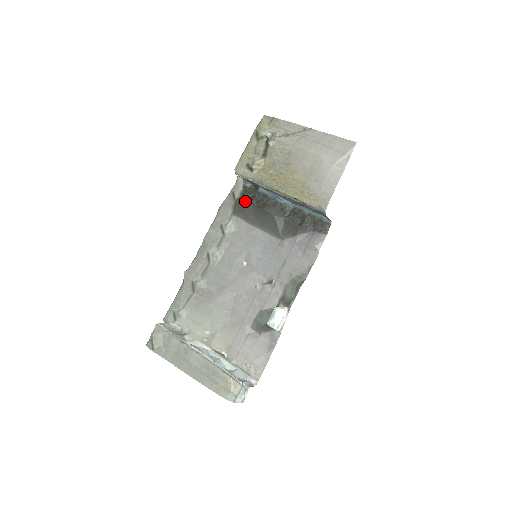
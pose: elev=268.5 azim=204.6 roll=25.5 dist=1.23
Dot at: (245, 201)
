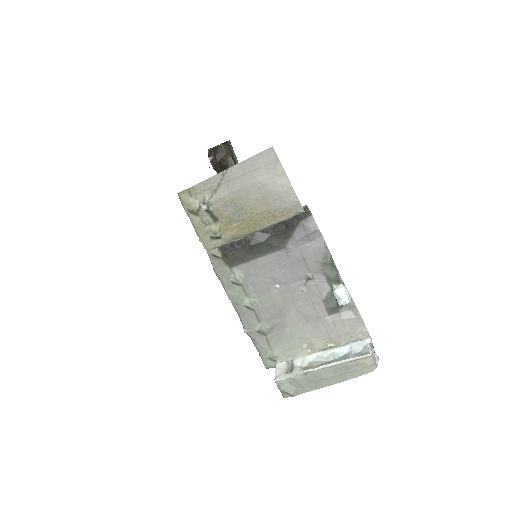
Dot at: (229, 252)
